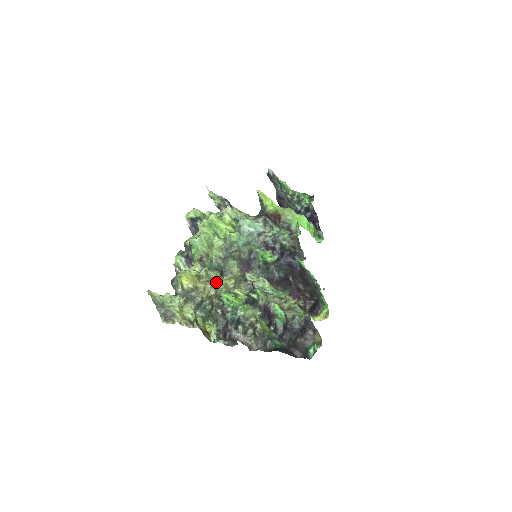
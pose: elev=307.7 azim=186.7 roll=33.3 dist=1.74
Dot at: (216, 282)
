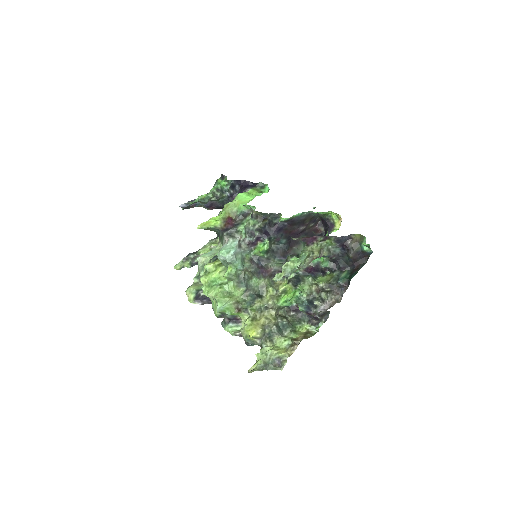
Dot at: (265, 305)
